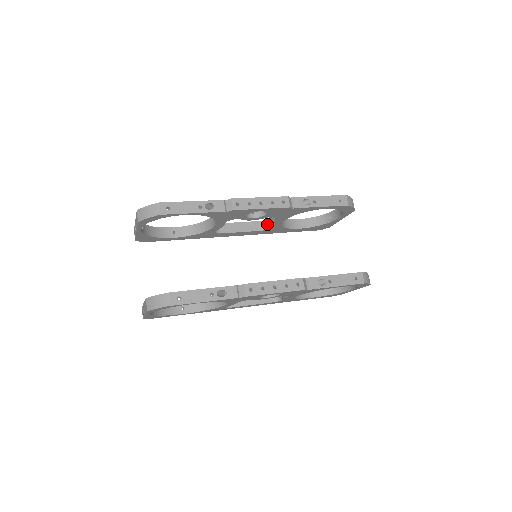
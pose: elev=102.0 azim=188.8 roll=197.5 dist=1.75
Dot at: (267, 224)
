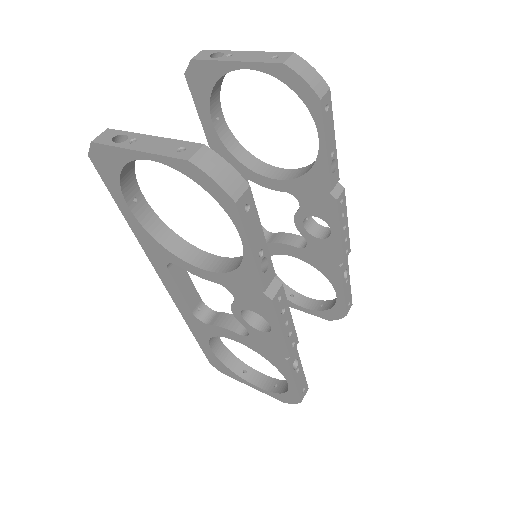
Dot at: (264, 235)
